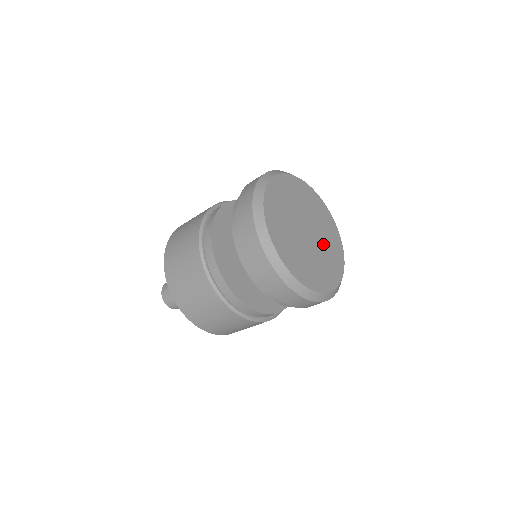
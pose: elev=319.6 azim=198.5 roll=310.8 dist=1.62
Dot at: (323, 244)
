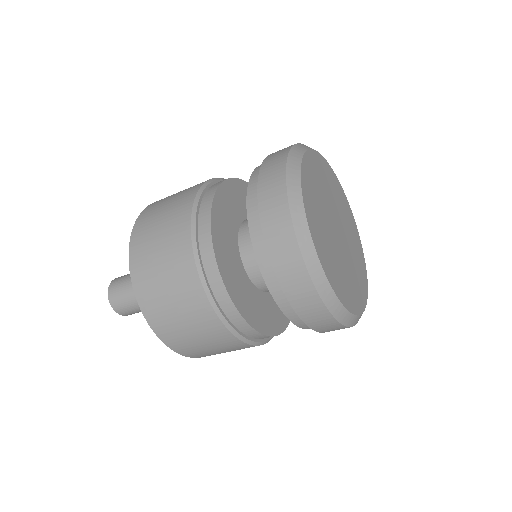
Dot at: (351, 255)
